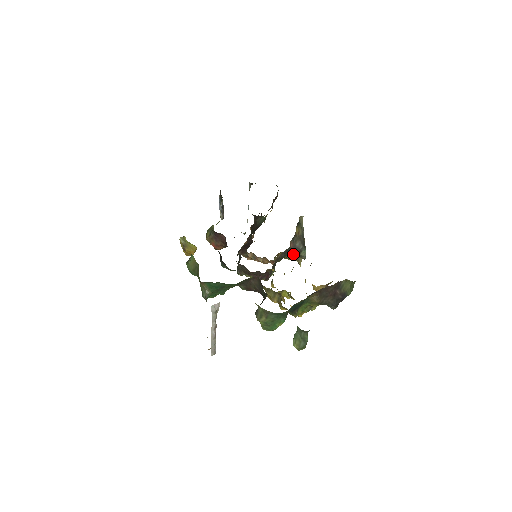
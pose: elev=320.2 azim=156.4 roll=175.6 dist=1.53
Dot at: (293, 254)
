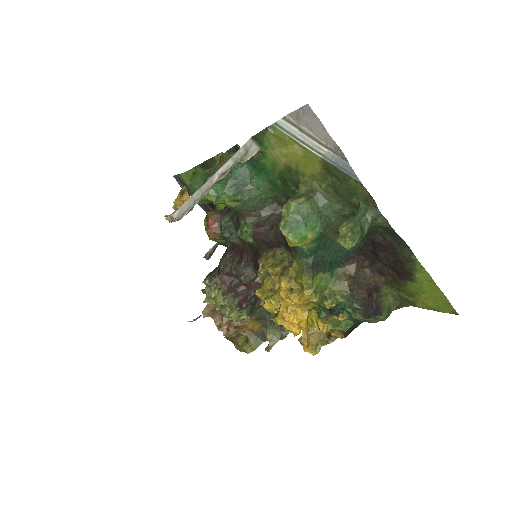
Dot at: occluded
